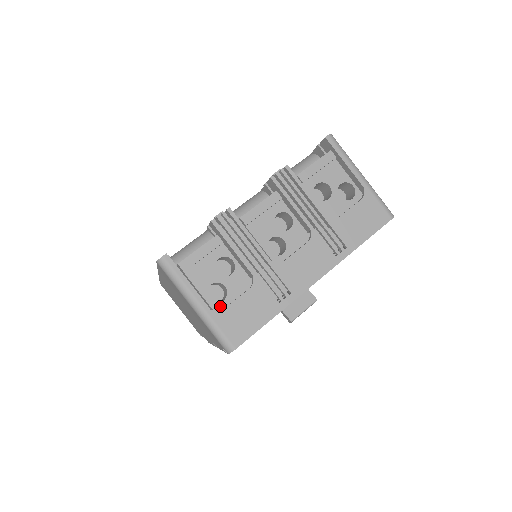
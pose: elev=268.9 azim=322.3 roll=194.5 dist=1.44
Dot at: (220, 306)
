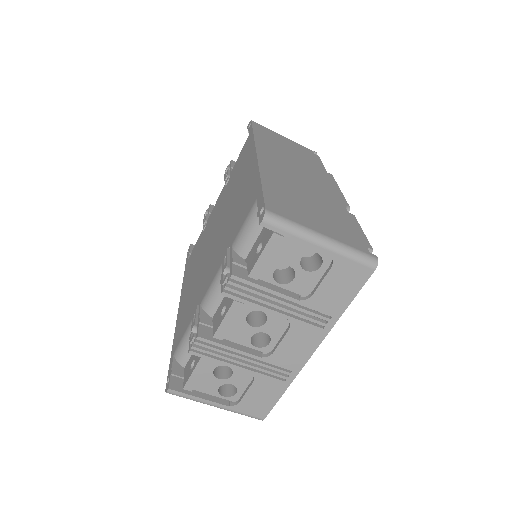
Dot at: (236, 397)
